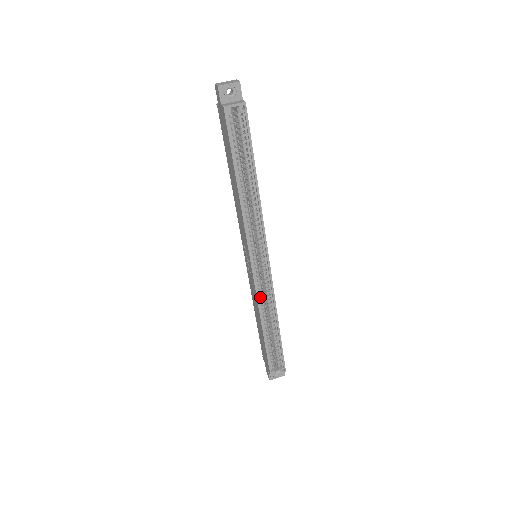
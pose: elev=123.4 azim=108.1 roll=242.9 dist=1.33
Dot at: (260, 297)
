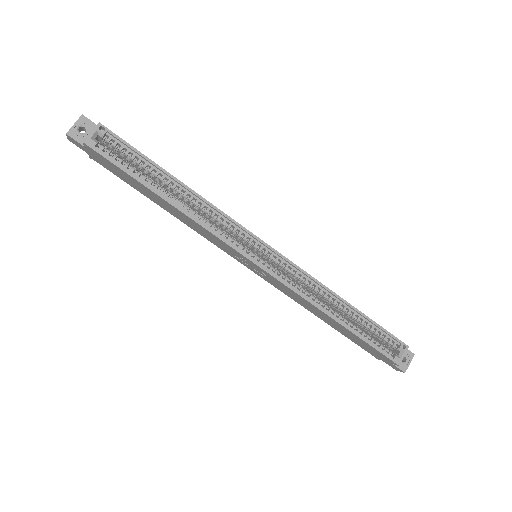
Dot at: (299, 290)
